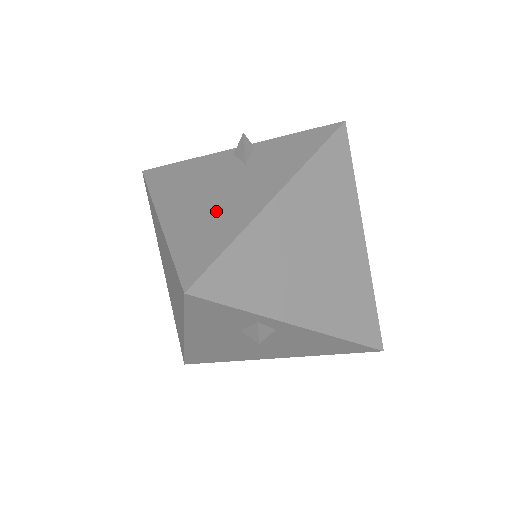
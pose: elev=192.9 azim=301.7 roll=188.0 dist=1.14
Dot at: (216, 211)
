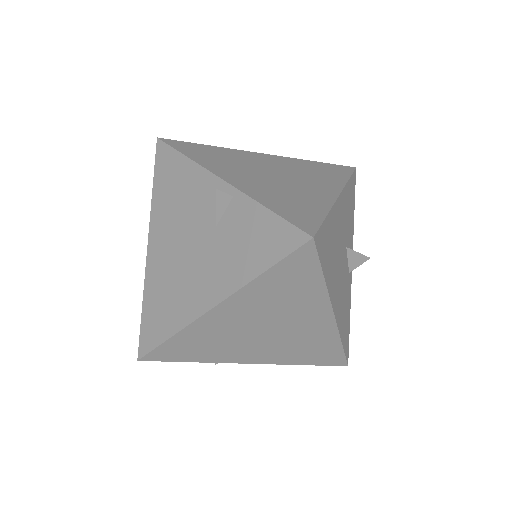
Dot at: (176, 282)
